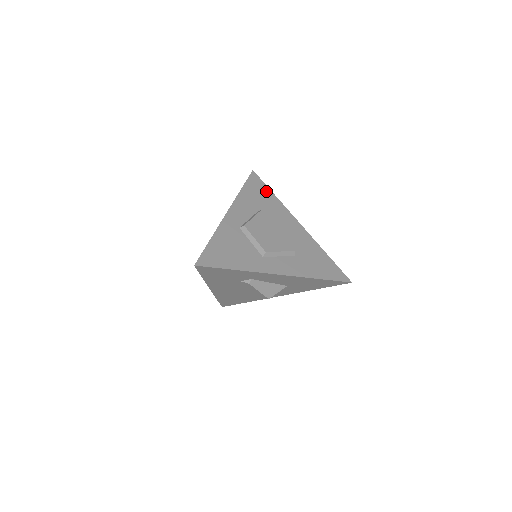
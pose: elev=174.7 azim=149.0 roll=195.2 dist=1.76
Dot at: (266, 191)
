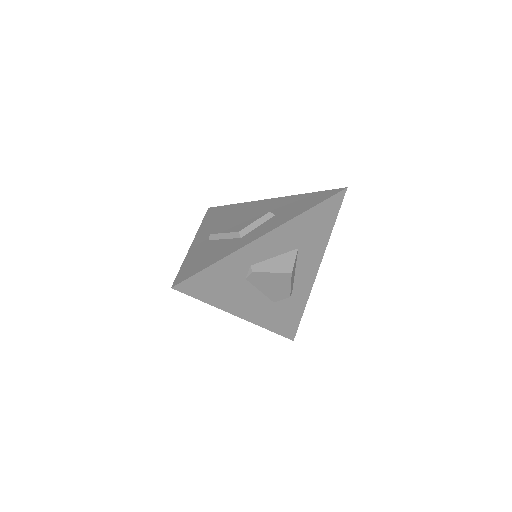
Dot at: (226, 208)
